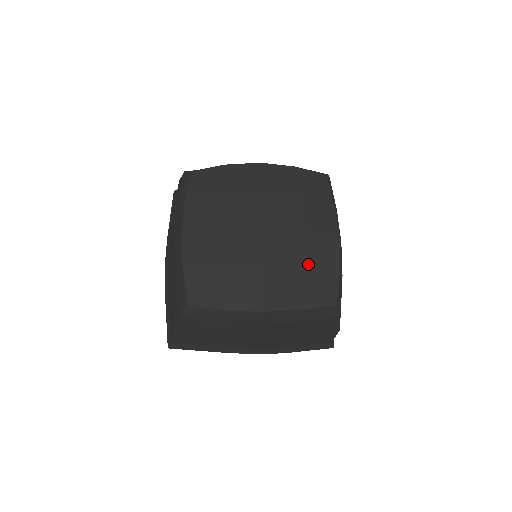
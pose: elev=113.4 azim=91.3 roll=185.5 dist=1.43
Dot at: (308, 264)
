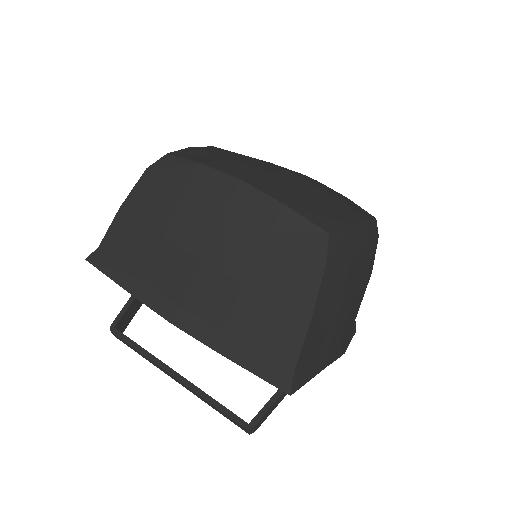
Dot at: (336, 192)
